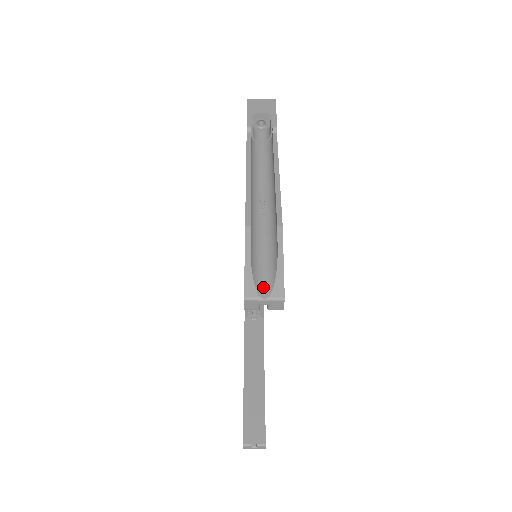
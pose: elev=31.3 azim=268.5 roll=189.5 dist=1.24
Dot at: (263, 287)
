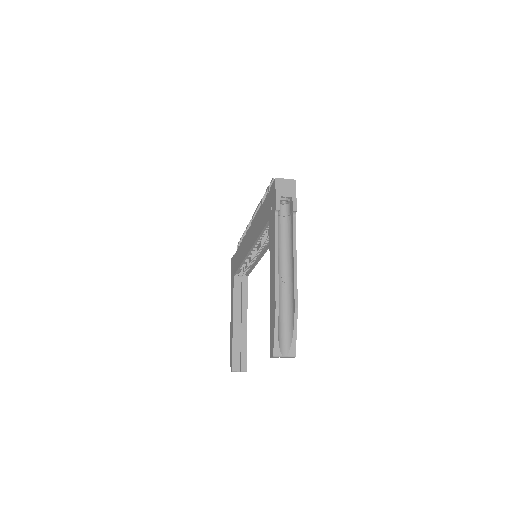
Dot at: (284, 348)
